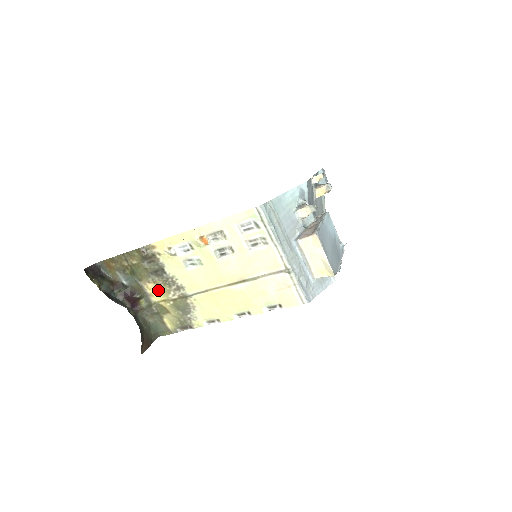
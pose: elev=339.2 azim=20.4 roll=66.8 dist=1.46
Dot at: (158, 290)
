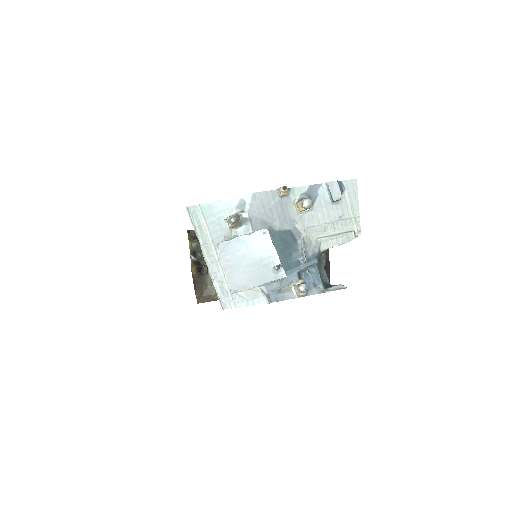
Dot at: occluded
